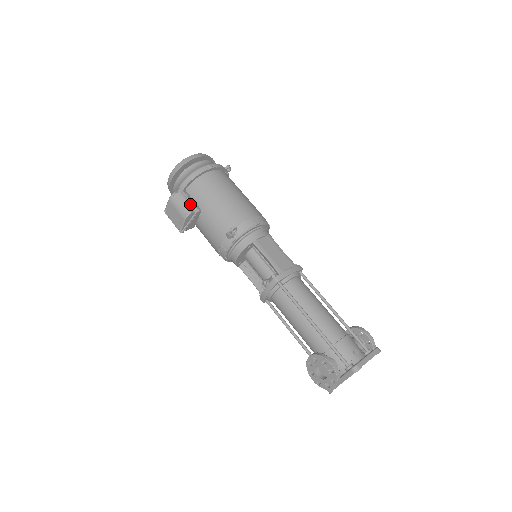
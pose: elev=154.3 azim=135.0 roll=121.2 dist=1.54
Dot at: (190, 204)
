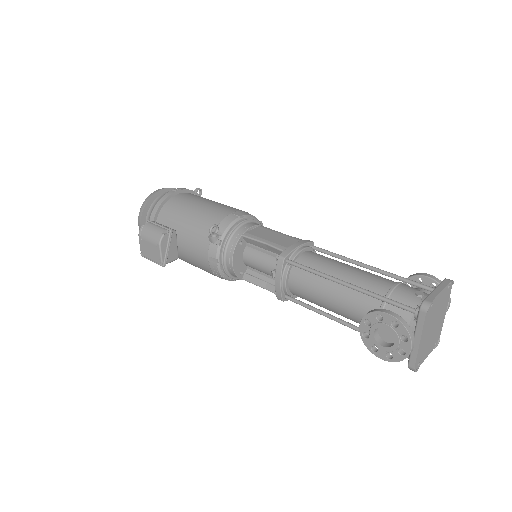
Dot at: (161, 228)
